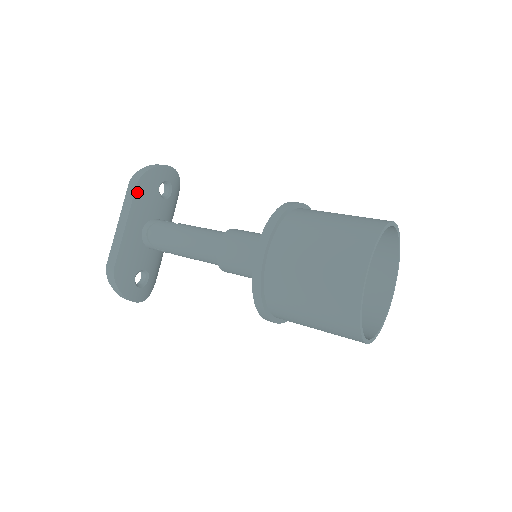
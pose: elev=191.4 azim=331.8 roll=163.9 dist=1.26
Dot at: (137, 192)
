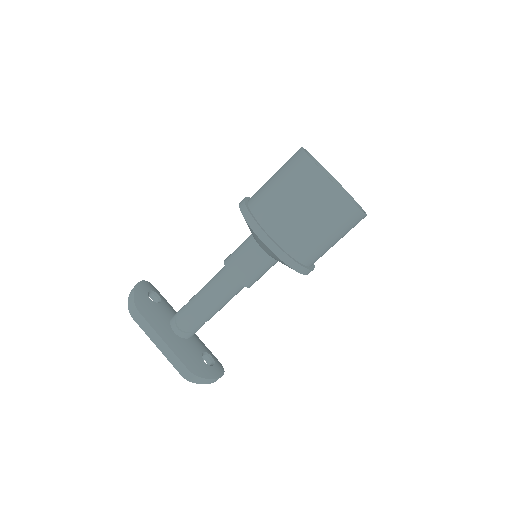
Dot at: (144, 315)
